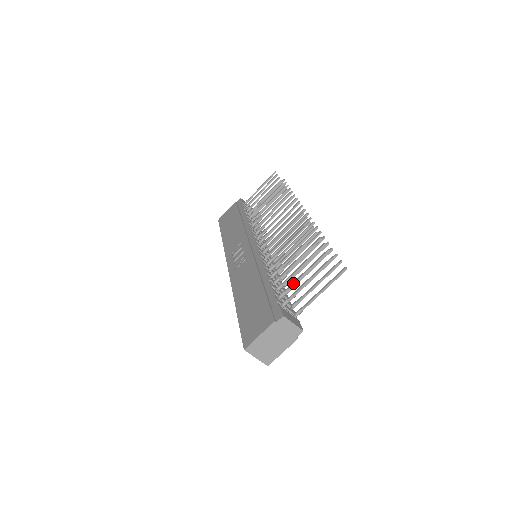
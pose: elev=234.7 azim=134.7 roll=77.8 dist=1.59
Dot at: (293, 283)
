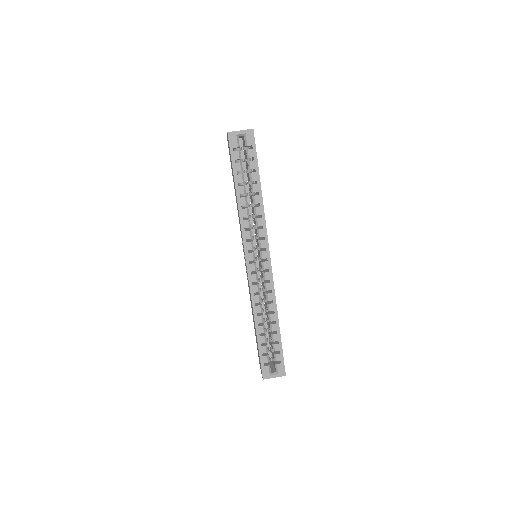
Dot at: occluded
